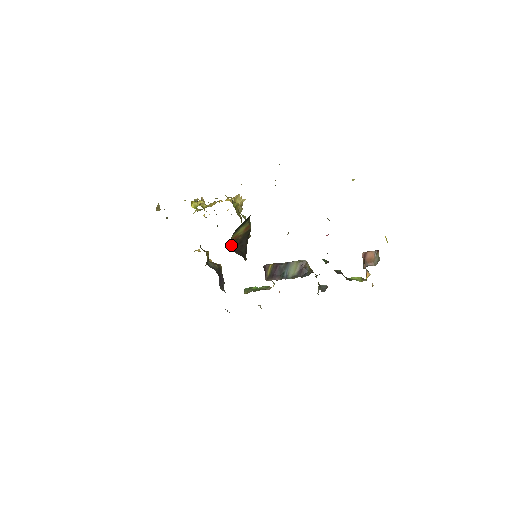
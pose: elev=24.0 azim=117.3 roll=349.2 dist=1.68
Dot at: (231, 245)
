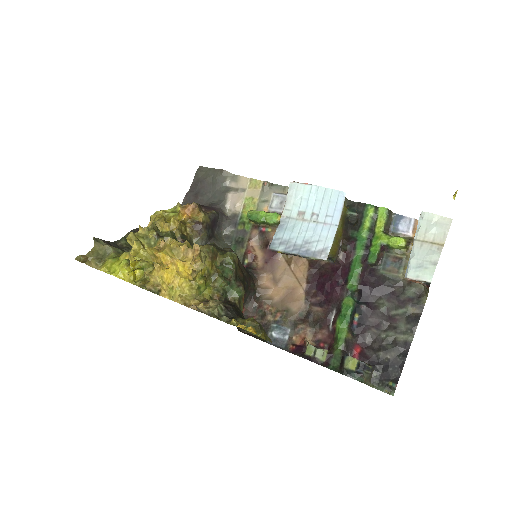
Dot at: occluded
